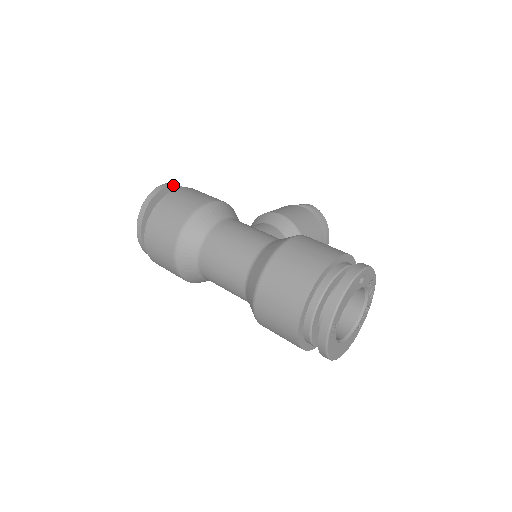
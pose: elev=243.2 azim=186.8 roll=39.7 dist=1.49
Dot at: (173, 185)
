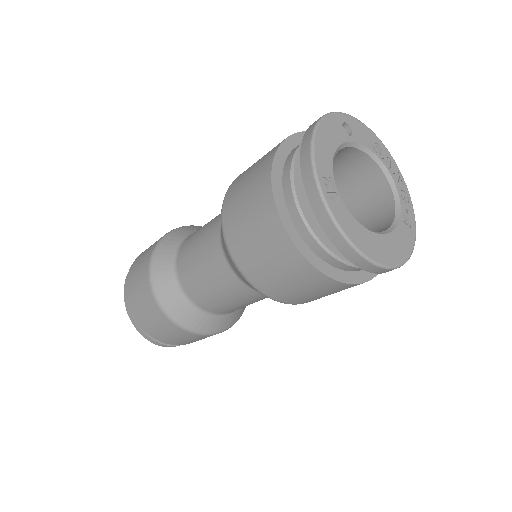
Dot at: occluded
